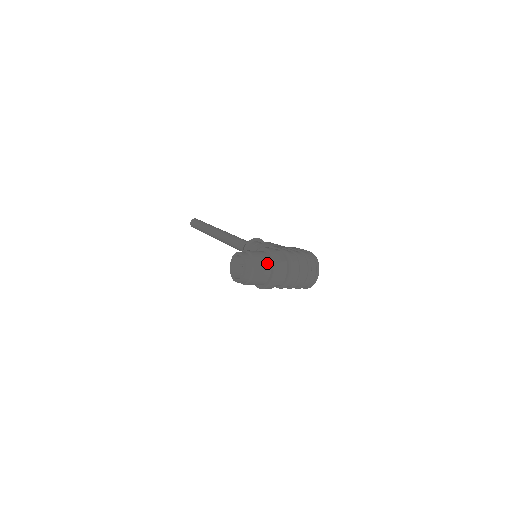
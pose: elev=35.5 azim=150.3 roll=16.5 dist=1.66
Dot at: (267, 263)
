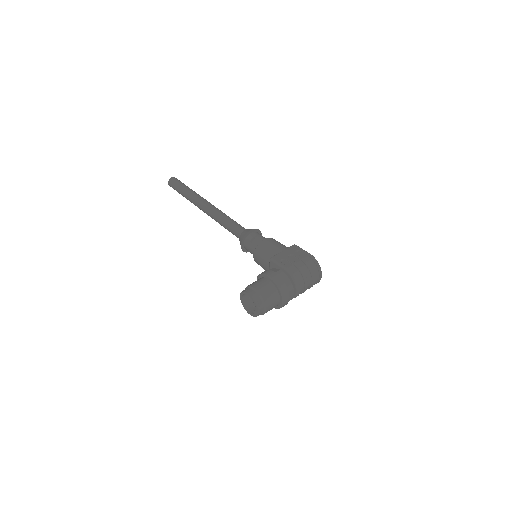
Dot at: (275, 295)
